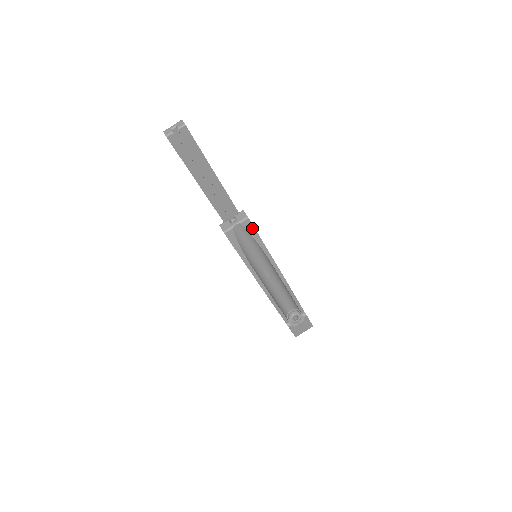
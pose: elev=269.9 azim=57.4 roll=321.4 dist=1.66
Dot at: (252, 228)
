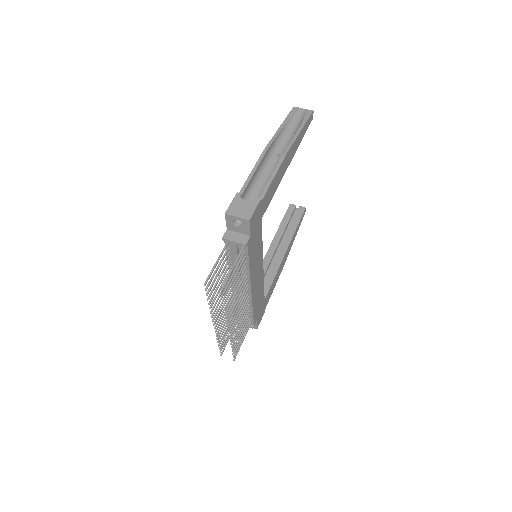
Dot at: (309, 115)
